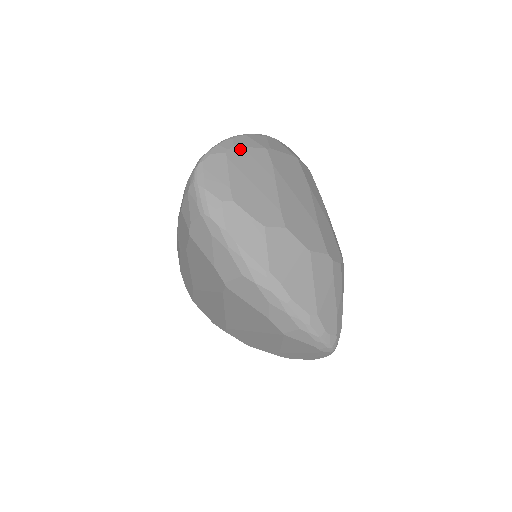
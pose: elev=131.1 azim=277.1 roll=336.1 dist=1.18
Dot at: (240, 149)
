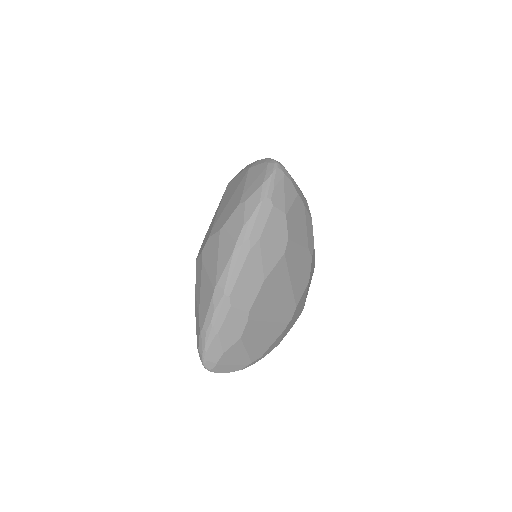
Dot at: occluded
